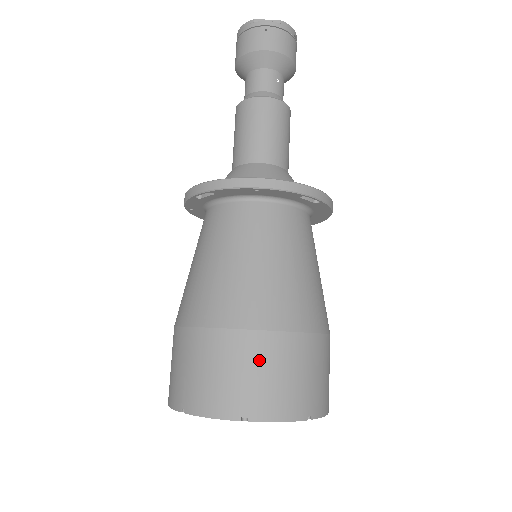
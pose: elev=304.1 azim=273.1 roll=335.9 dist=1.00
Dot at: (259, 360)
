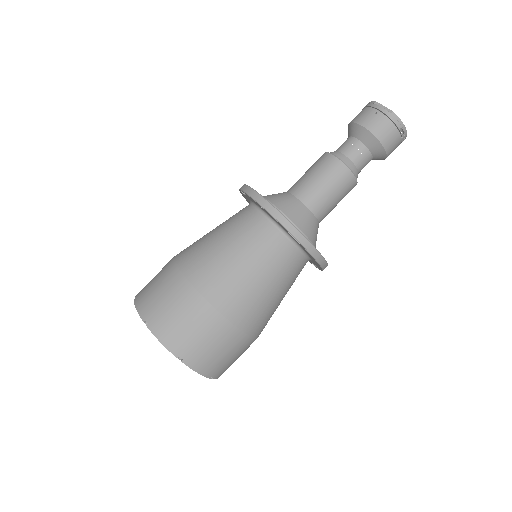
Dot at: (178, 300)
